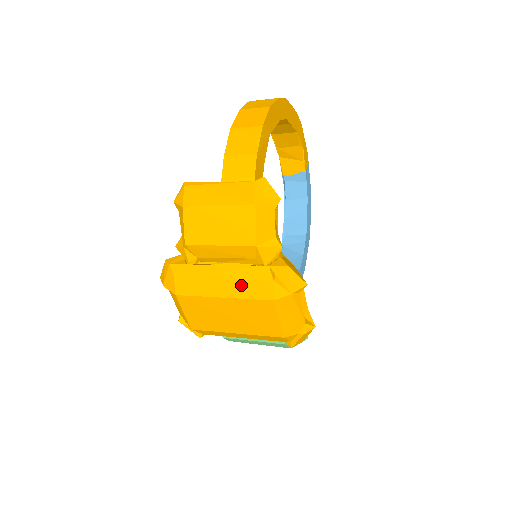
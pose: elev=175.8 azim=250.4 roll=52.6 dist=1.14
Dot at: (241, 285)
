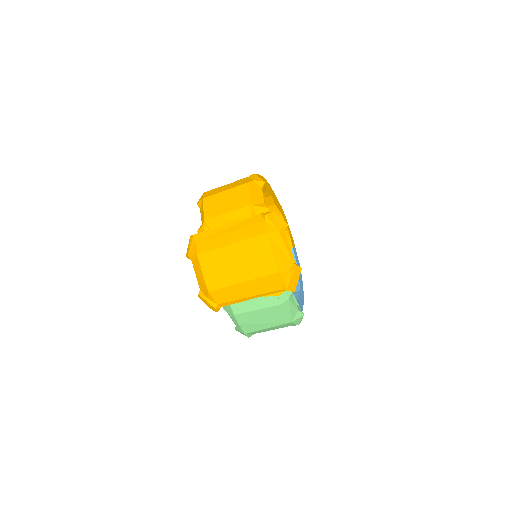
Dot at: (243, 231)
